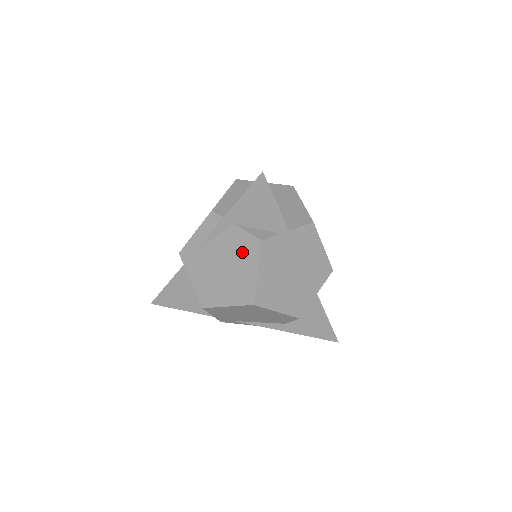
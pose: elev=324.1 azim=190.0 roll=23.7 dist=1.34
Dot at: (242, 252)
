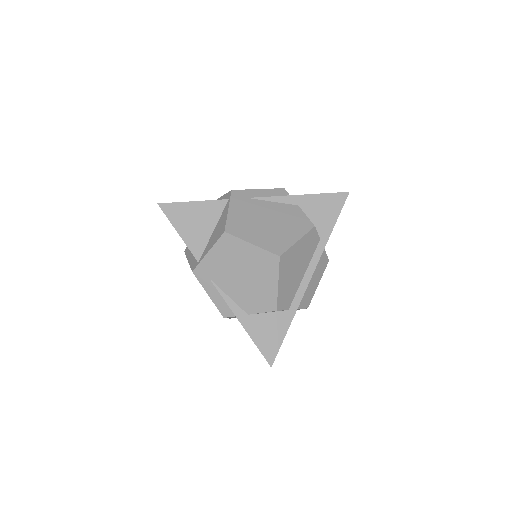
Dot at: (293, 222)
